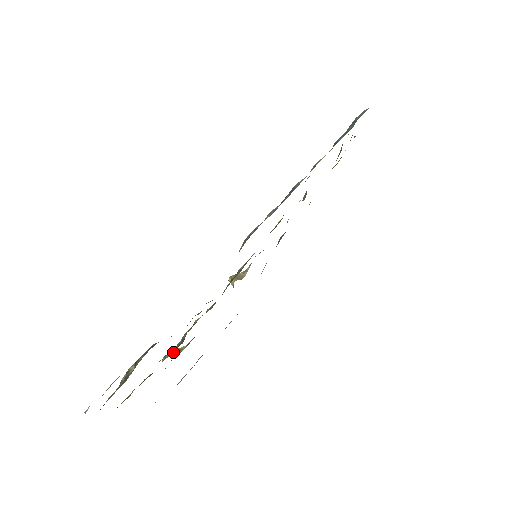
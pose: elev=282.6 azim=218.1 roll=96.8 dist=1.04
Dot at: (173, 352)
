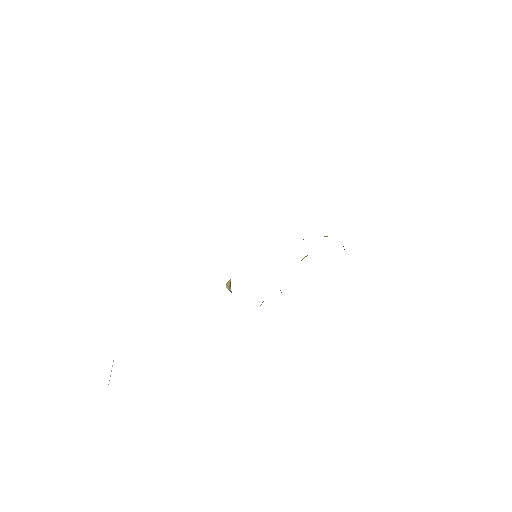
Dot at: occluded
